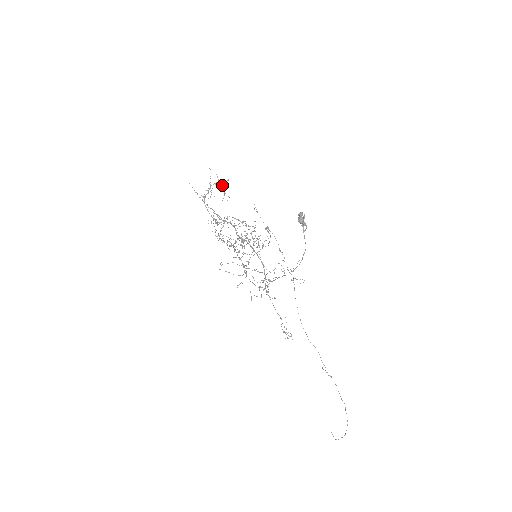
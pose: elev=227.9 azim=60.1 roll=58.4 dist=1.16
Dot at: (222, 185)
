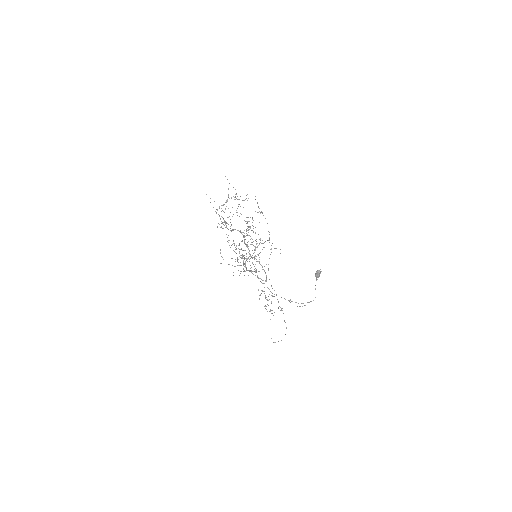
Dot at: (239, 199)
